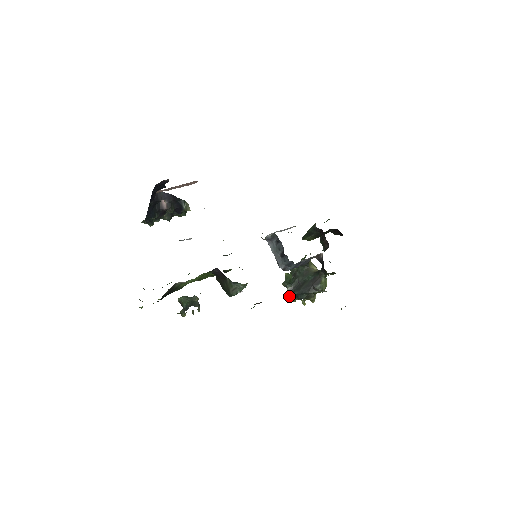
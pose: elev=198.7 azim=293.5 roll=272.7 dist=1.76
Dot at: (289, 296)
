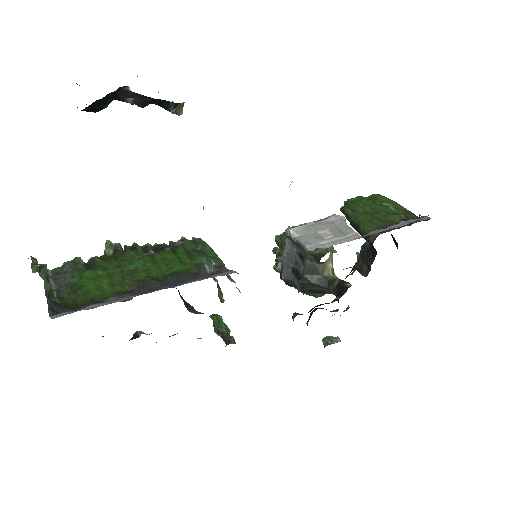
Dot at: (274, 253)
